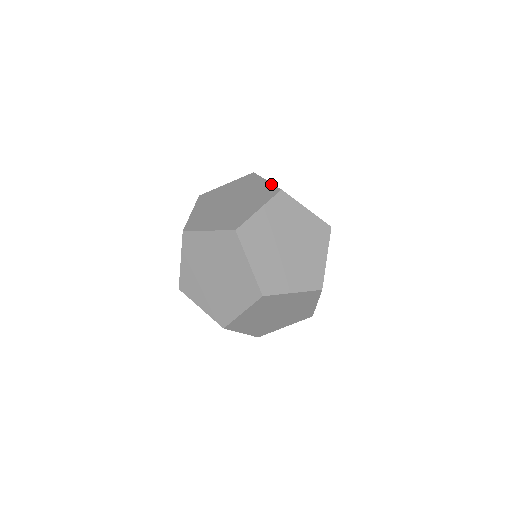
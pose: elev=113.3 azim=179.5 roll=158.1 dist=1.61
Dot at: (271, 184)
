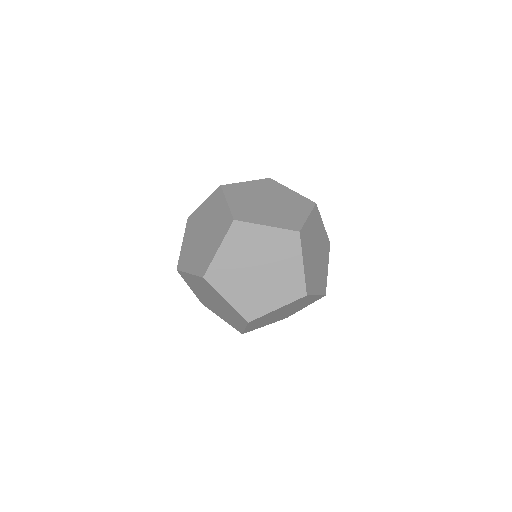
Dot at: (304, 221)
